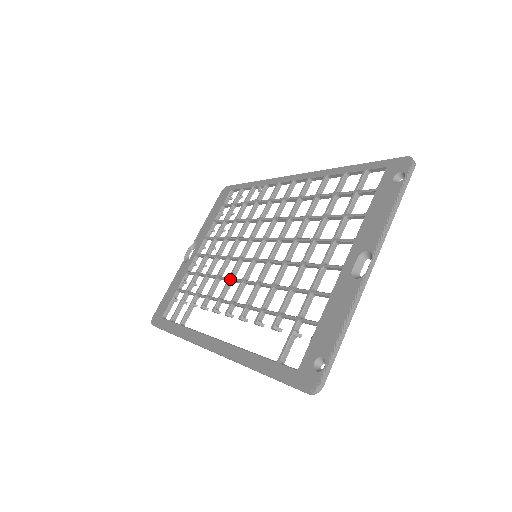
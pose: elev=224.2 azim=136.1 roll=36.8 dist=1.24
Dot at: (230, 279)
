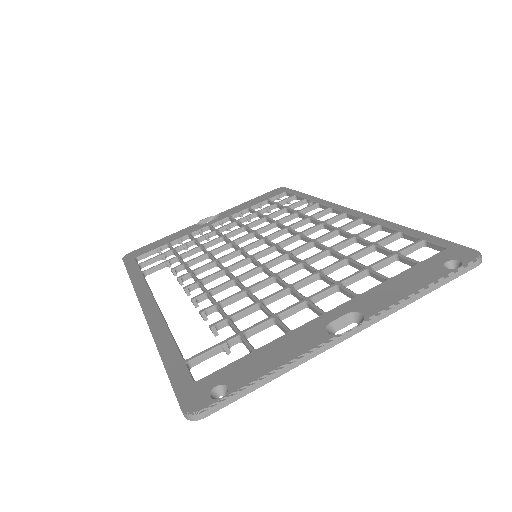
Dot at: (216, 261)
